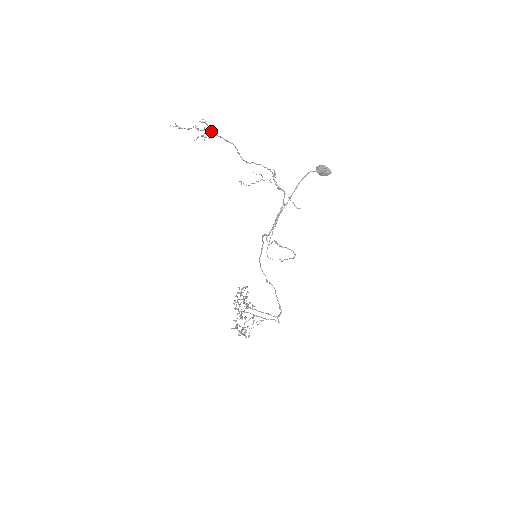
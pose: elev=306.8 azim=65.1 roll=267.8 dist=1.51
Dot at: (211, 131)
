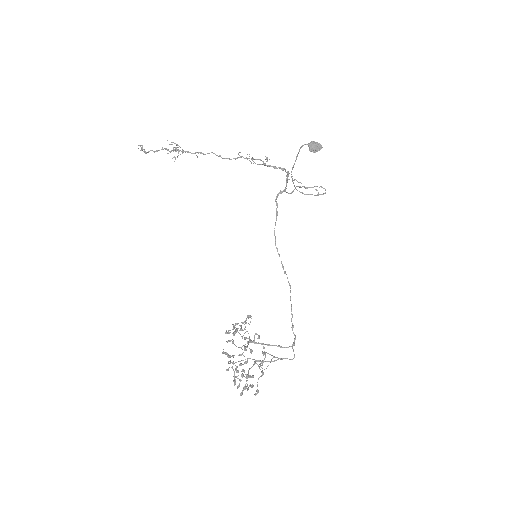
Dot at: (183, 150)
